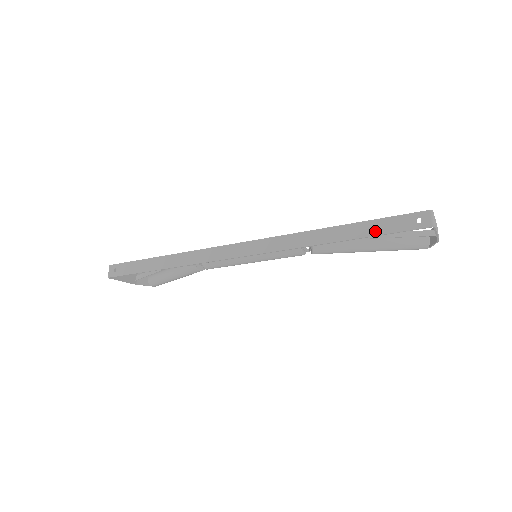
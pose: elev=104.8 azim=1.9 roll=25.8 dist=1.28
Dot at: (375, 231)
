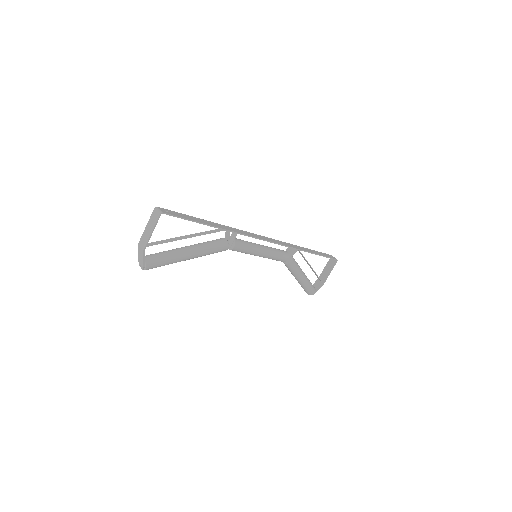
Dot at: (320, 254)
